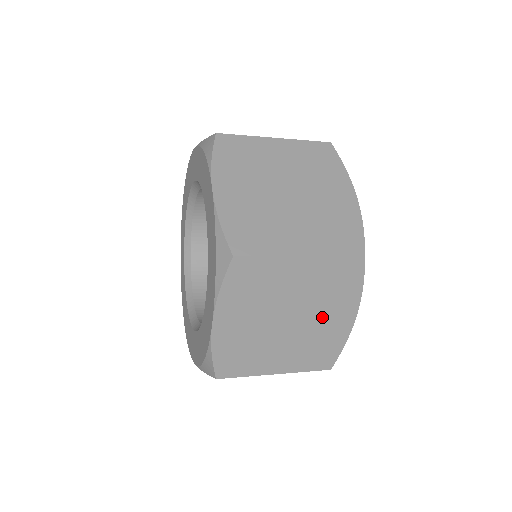
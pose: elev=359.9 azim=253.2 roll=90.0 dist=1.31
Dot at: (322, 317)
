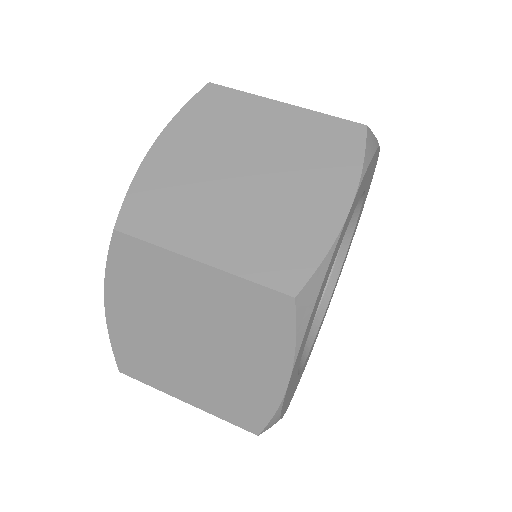
Dot at: (238, 359)
